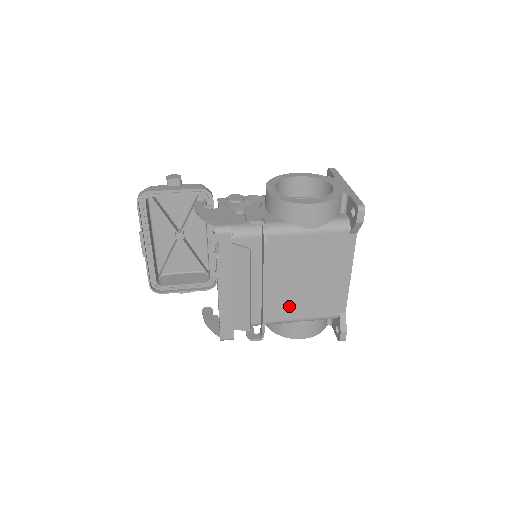
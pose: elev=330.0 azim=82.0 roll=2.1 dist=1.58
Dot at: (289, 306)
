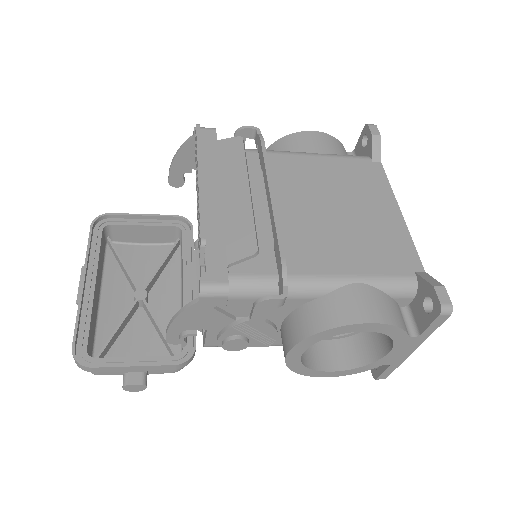
Dot at: (321, 250)
